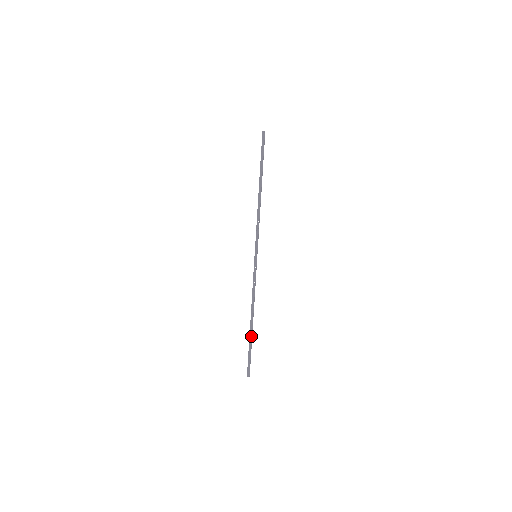
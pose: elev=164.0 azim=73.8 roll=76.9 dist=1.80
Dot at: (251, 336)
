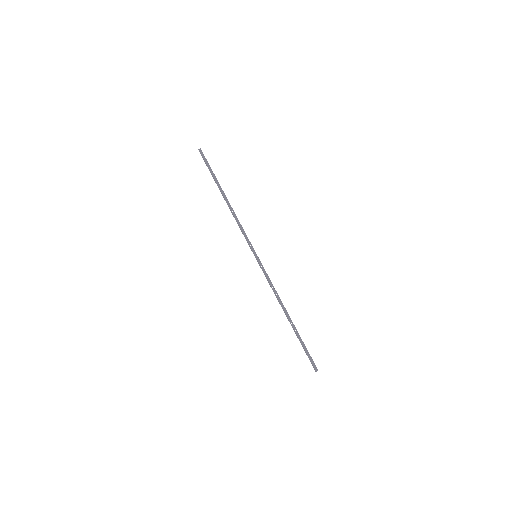
Dot at: (296, 331)
